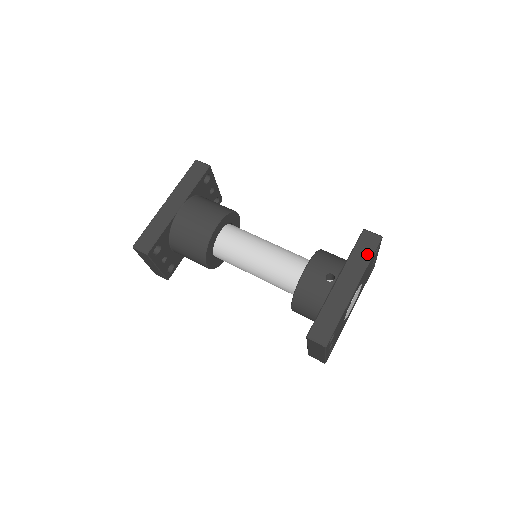
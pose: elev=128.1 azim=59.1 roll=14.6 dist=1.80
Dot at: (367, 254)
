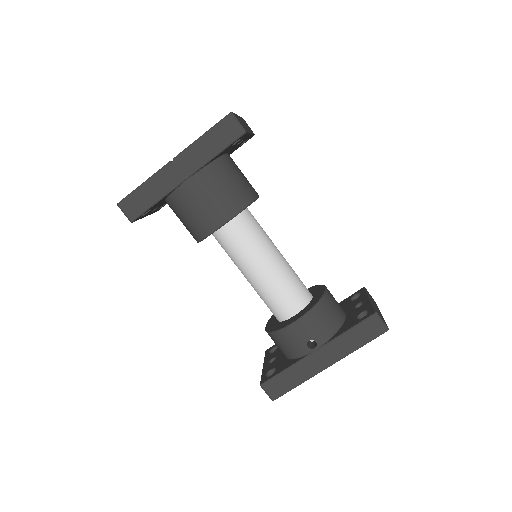
Dot at: (361, 341)
